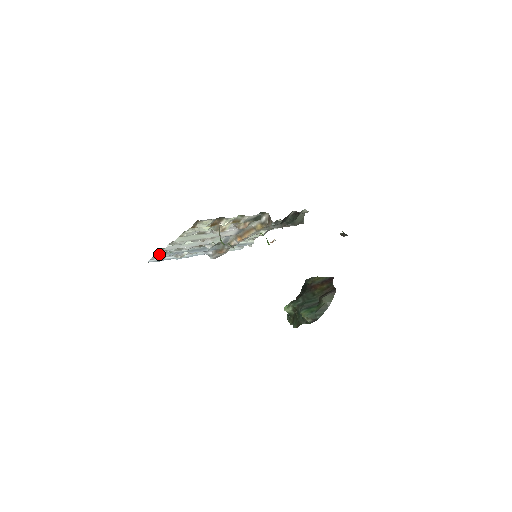
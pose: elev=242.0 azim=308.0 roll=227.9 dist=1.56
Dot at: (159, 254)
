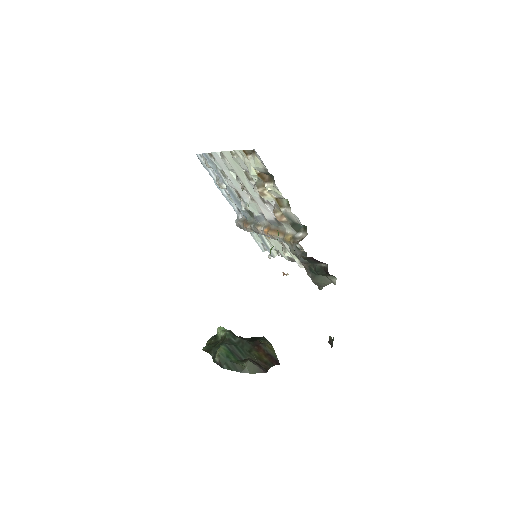
Dot at: (208, 156)
